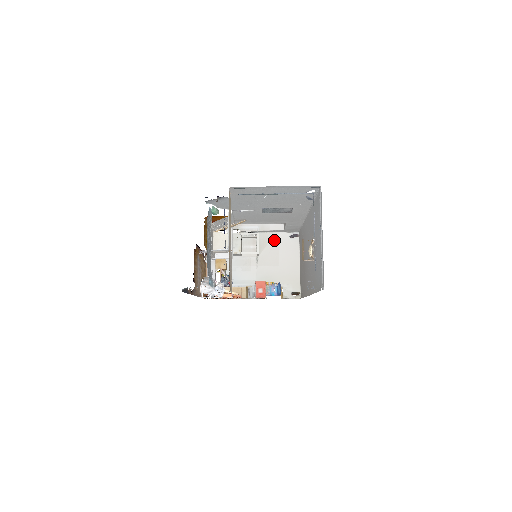
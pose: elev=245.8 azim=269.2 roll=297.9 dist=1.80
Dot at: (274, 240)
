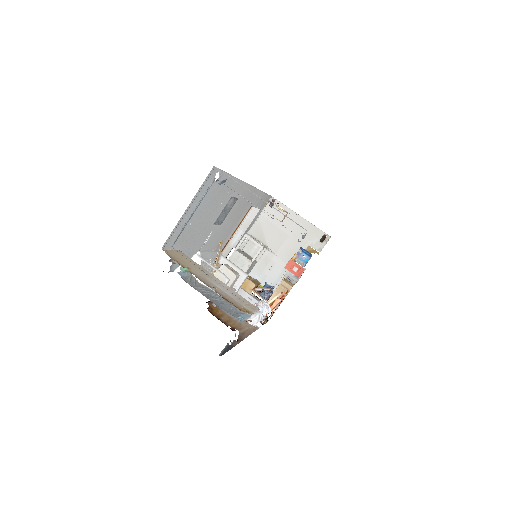
Dot at: (264, 224)
